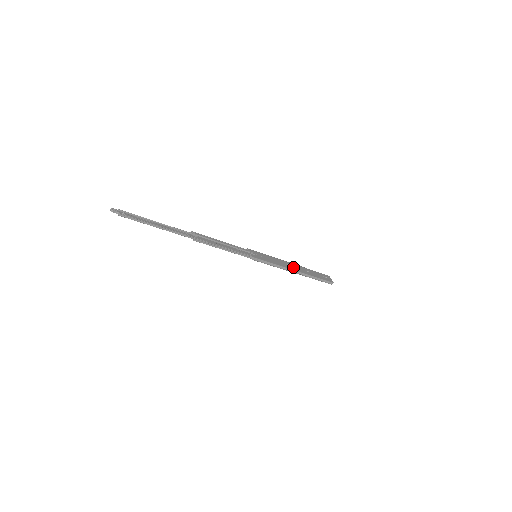
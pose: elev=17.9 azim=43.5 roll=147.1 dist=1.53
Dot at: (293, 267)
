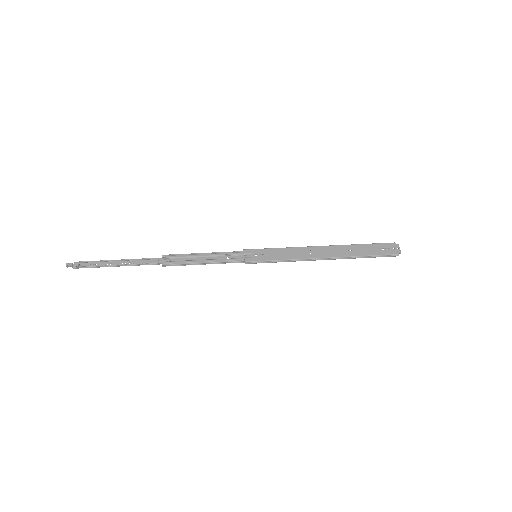
Dot at: (320, 253)
